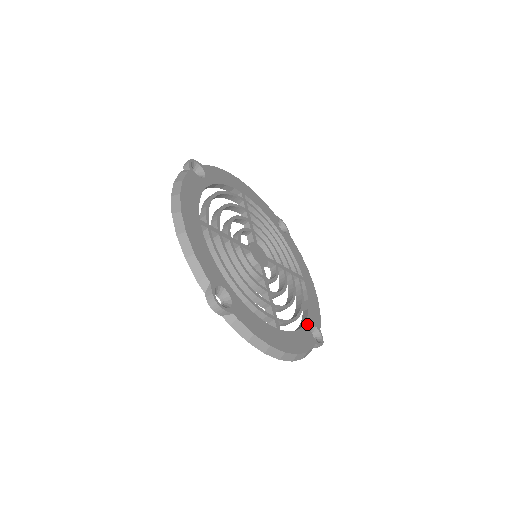
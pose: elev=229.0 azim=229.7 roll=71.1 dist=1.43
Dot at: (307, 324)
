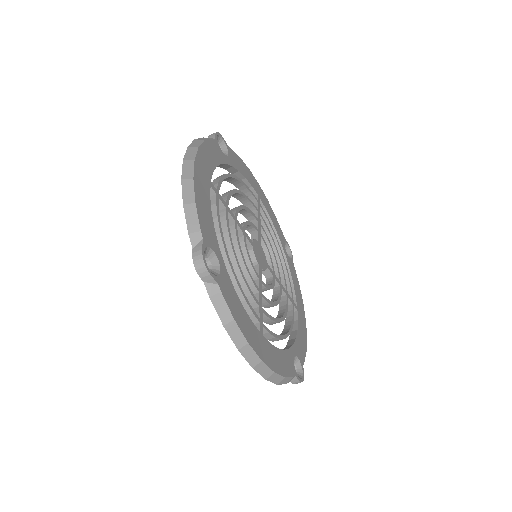
Dot at: (291, 351)
